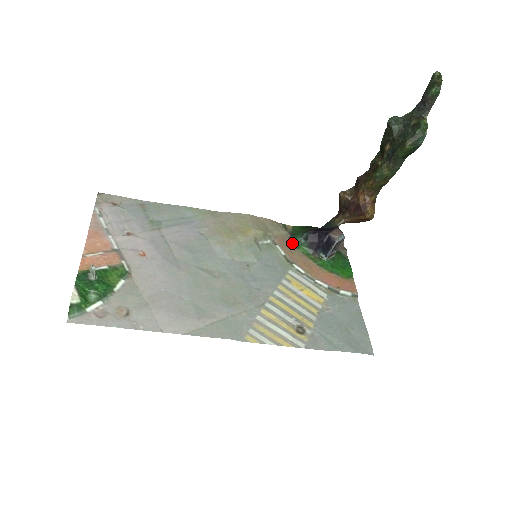
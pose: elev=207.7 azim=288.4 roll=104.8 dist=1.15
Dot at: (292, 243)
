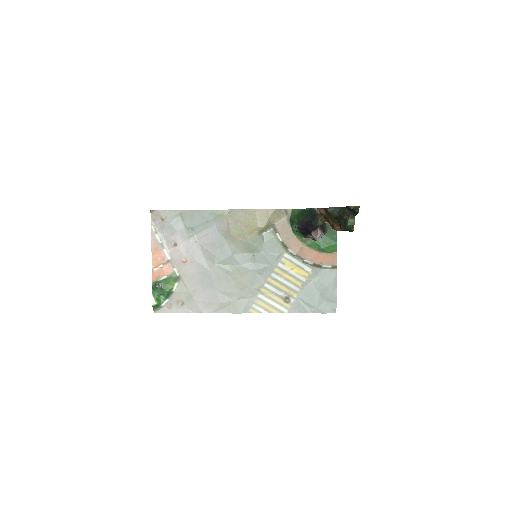
Dot at: (290, 228)
